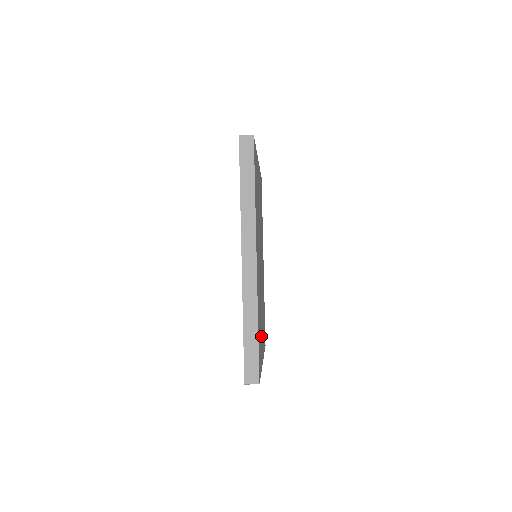
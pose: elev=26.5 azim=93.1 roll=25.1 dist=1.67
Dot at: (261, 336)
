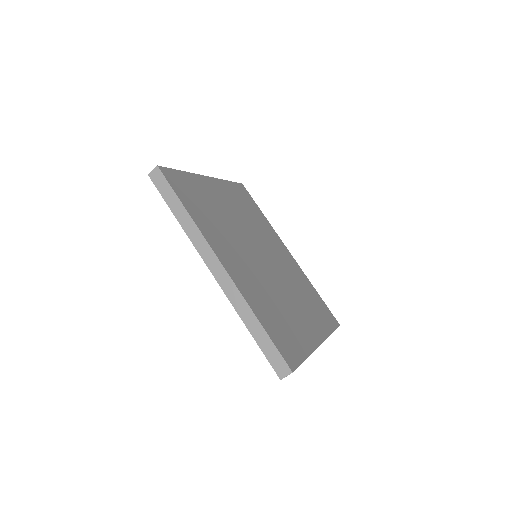
Dot at: (295, 324)
